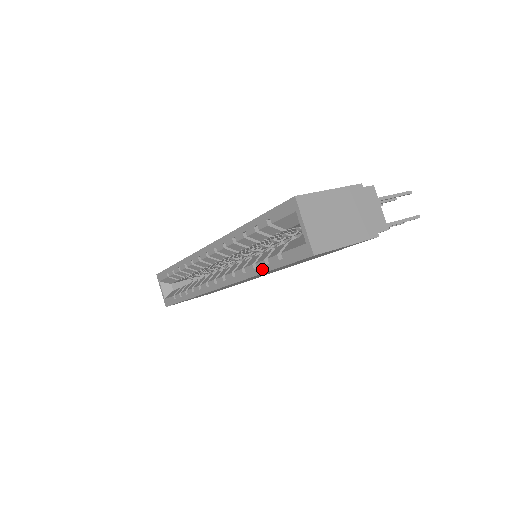
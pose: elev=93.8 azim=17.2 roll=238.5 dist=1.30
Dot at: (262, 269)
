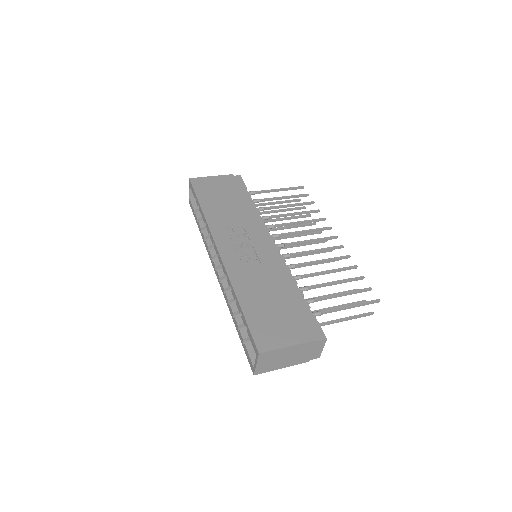
Dot at: (235, 325)
